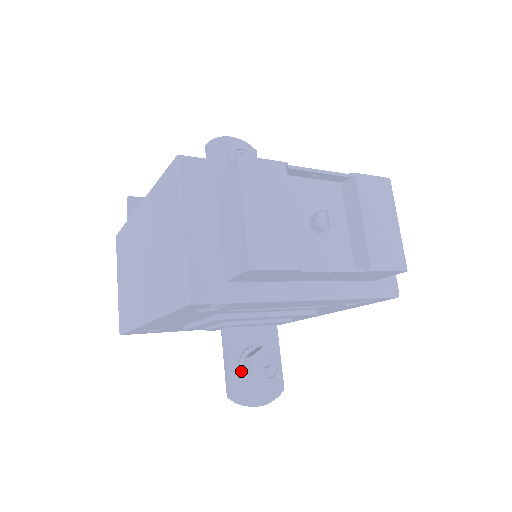
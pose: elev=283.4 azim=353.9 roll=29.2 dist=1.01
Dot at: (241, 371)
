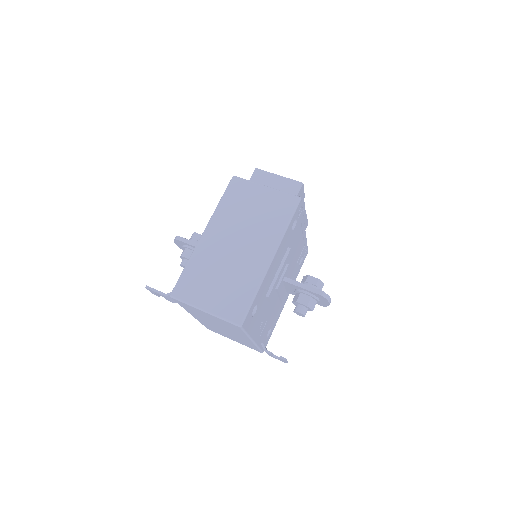
Dot at: occluded
